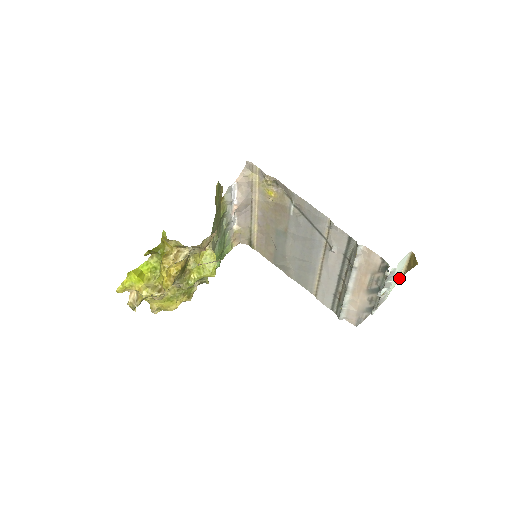
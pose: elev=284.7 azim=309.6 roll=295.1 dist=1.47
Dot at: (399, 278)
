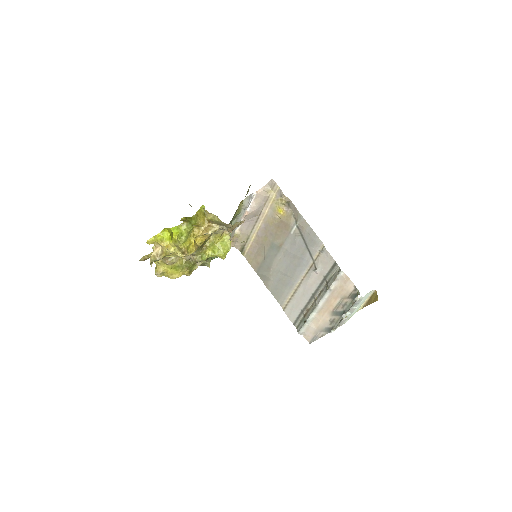
Dot at: (358, 310)
